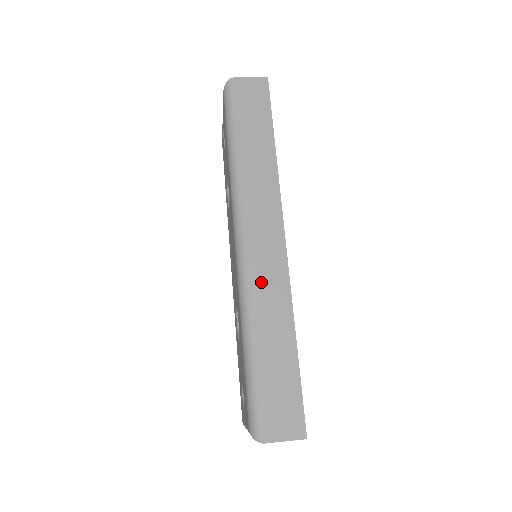
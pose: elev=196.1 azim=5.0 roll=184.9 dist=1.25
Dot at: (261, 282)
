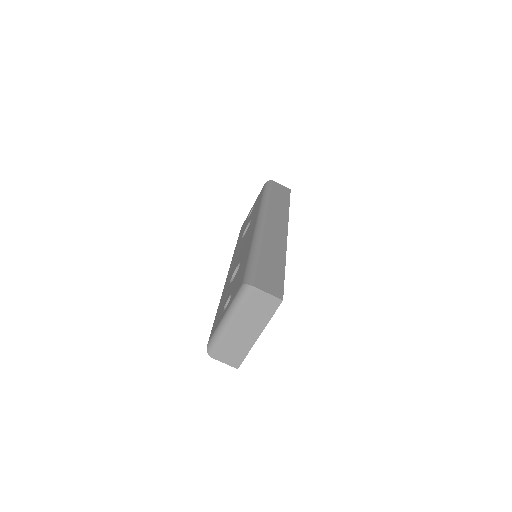
Dot at: (270, 236)
